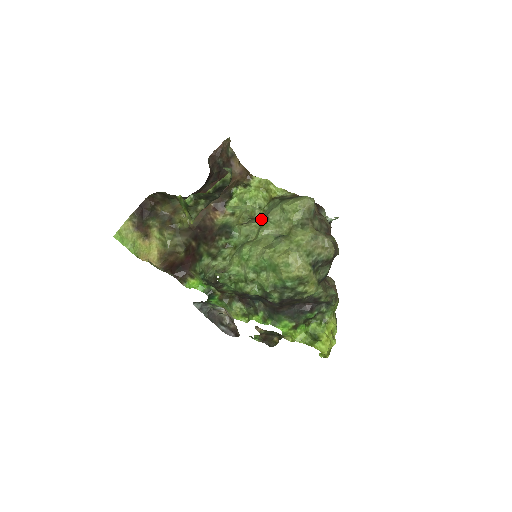
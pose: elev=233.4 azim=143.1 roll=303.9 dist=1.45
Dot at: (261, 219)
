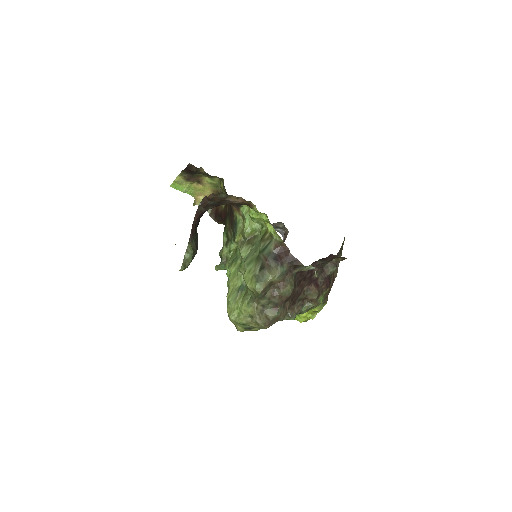
Dot at: (250, 249)
